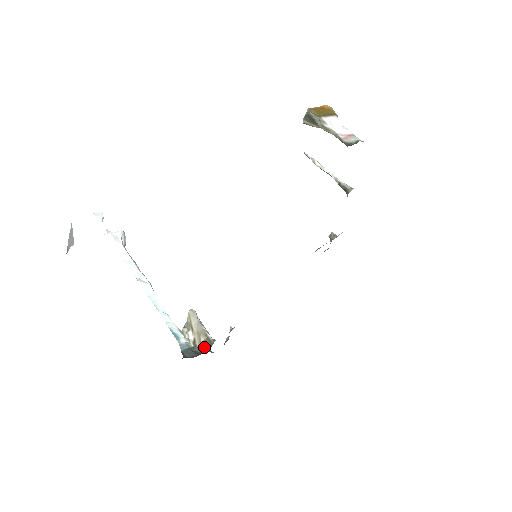
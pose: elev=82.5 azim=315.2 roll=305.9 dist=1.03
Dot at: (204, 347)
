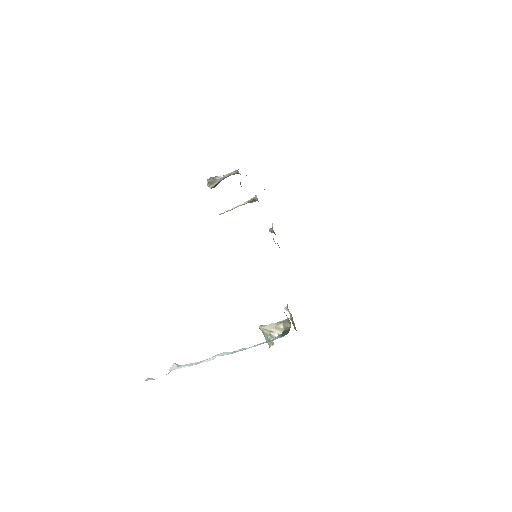
Dot at: (287, 328)
